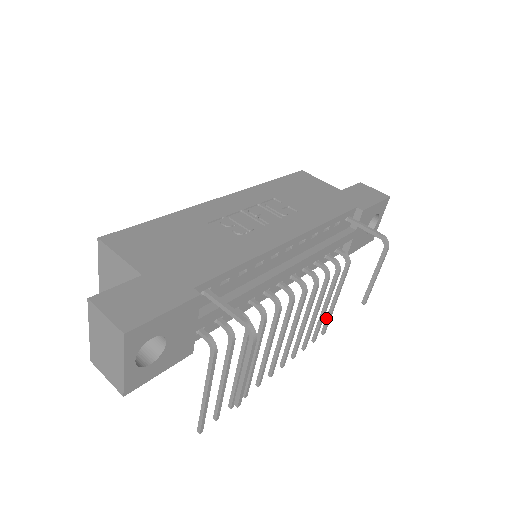
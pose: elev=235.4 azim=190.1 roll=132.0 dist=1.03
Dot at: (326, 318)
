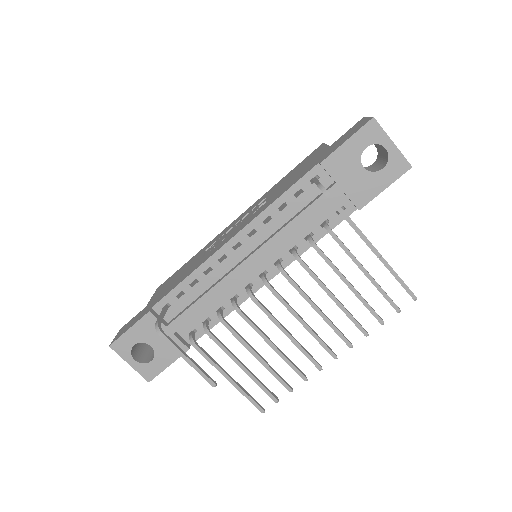
Dot at: (398, 281)
